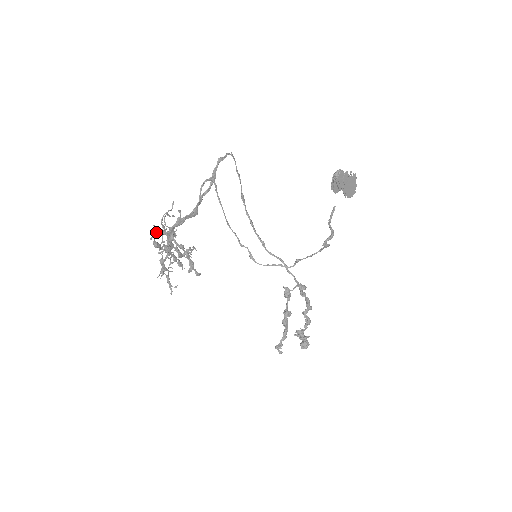
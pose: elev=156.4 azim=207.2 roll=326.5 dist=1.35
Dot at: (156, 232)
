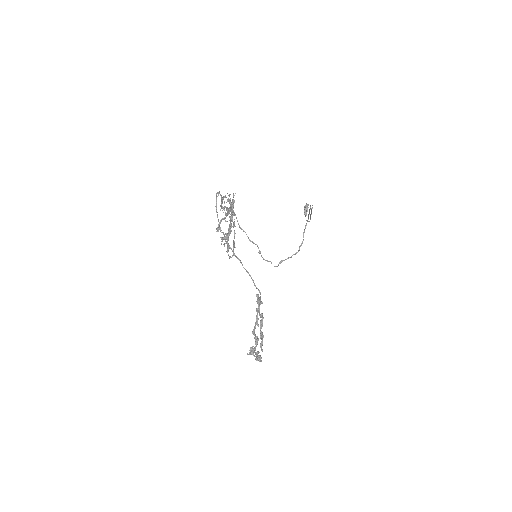
Dot at: (234, 200)
